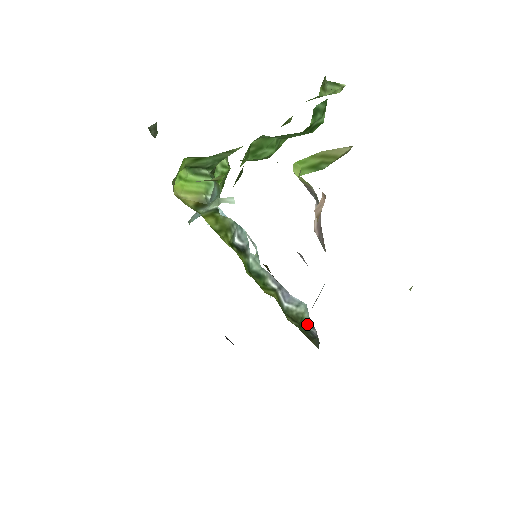
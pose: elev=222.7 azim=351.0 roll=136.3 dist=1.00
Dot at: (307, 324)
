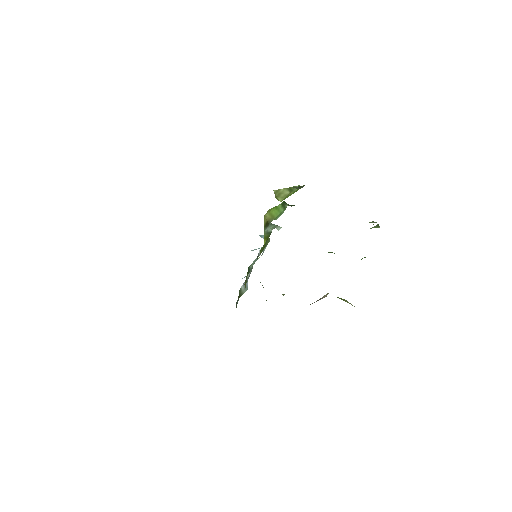
Dot at: occluded
